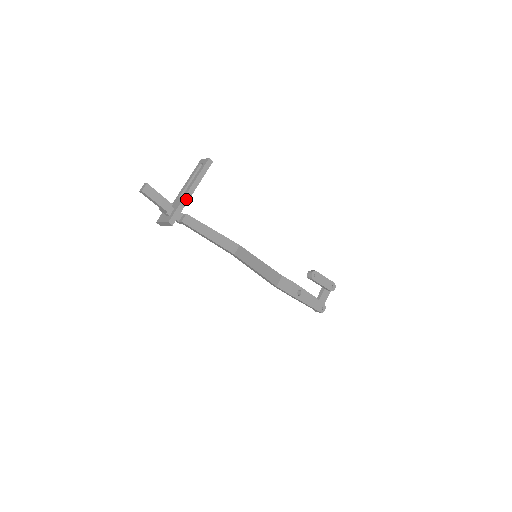
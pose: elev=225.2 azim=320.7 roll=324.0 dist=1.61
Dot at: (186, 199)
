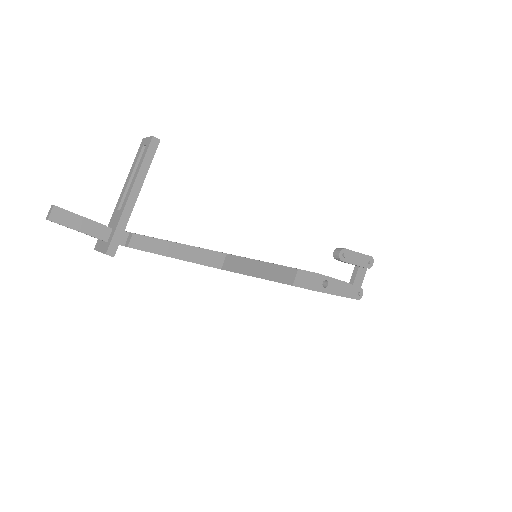
Dot at: (127, 211)
